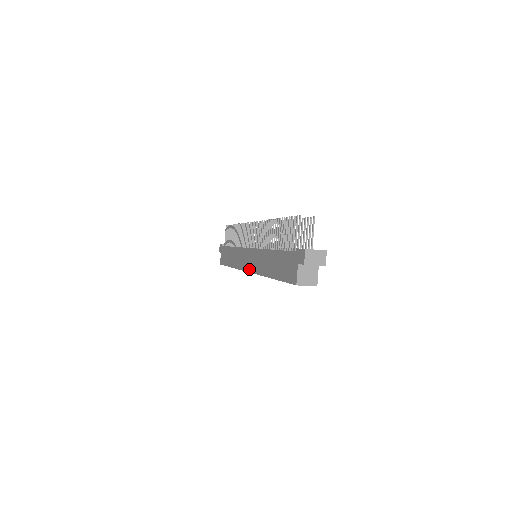
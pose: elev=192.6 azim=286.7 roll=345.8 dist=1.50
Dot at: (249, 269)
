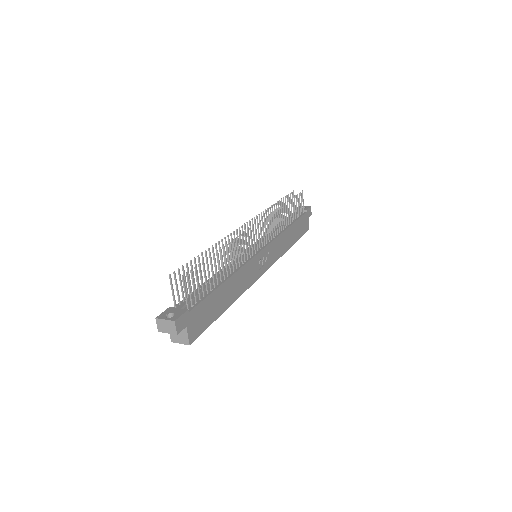
Dot at: occluded
